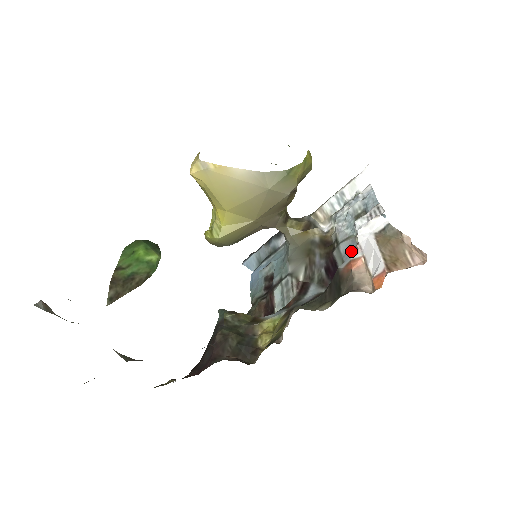
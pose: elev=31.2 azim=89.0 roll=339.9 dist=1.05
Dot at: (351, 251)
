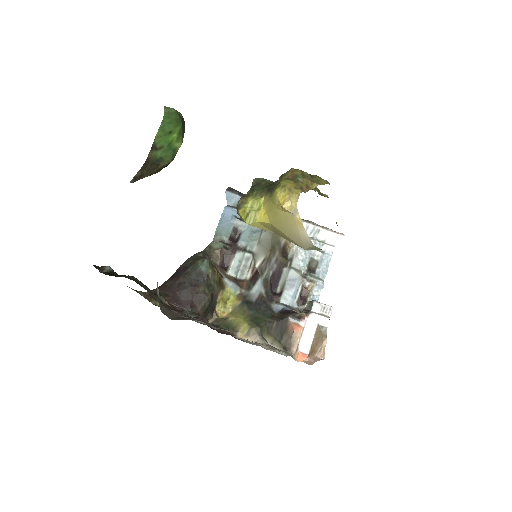
Dot at: (294, 283)
